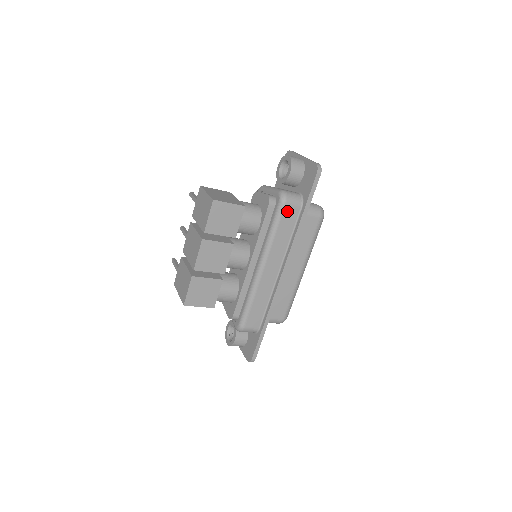
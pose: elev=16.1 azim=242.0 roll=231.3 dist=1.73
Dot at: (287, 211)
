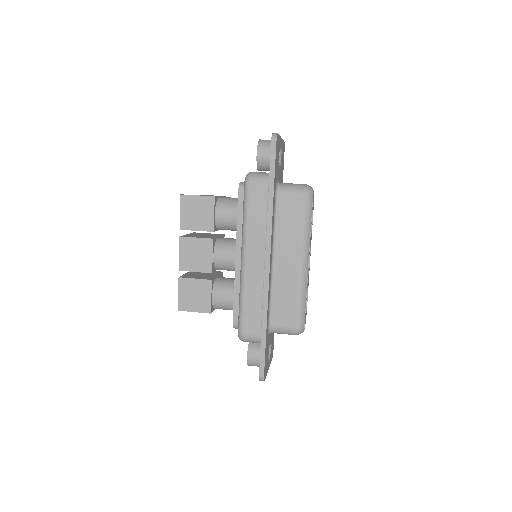
Dot at: (253, 191)
